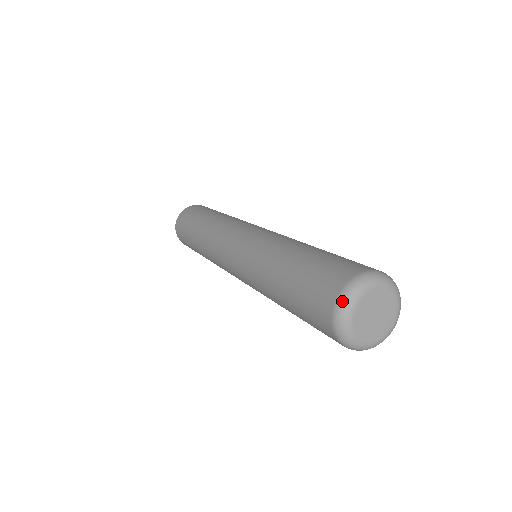
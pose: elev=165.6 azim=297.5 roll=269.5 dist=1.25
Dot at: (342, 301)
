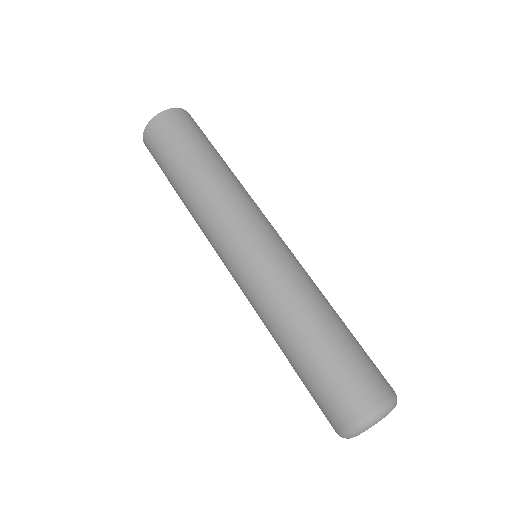
Dot at: (387, 407)
